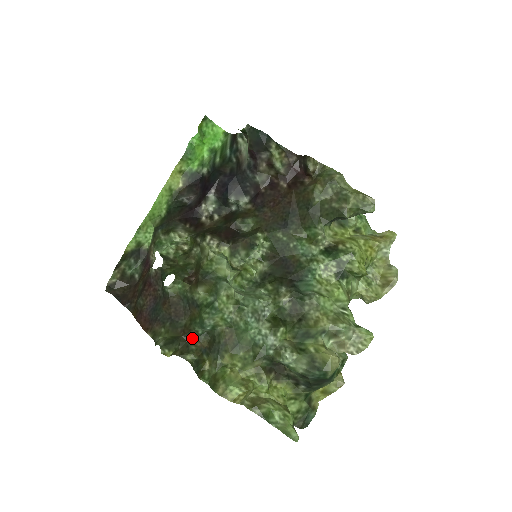
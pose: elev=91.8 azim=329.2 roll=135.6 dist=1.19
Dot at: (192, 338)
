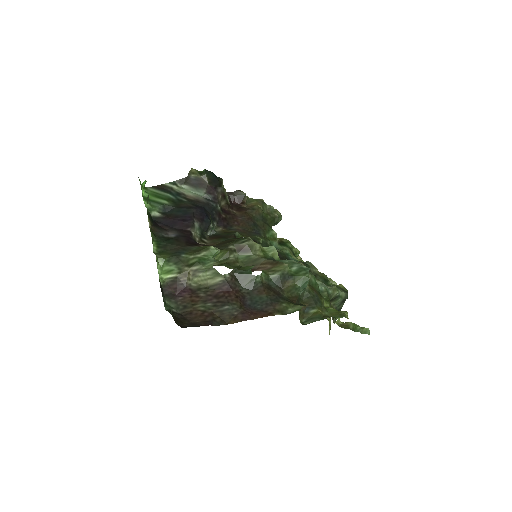
Dot at: (299, 303)
